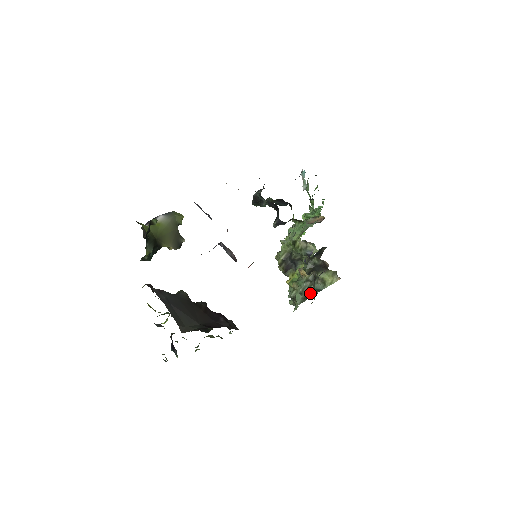
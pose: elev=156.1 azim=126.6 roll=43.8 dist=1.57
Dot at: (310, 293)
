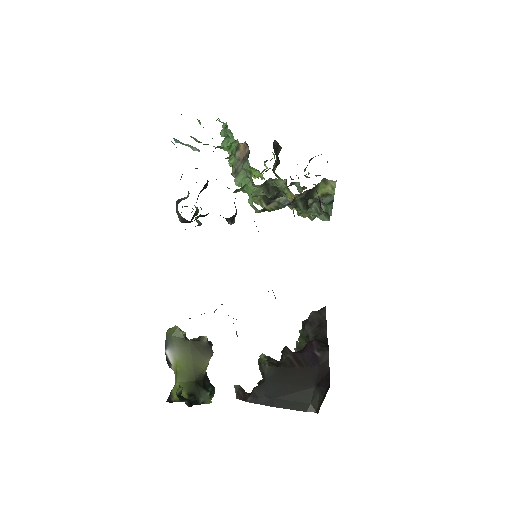
Dot at: (327, 209)
